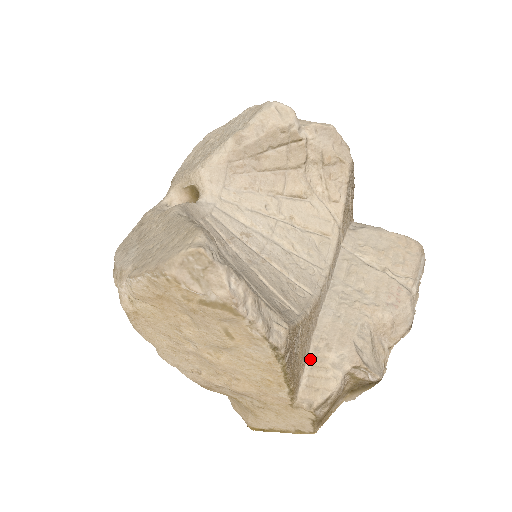
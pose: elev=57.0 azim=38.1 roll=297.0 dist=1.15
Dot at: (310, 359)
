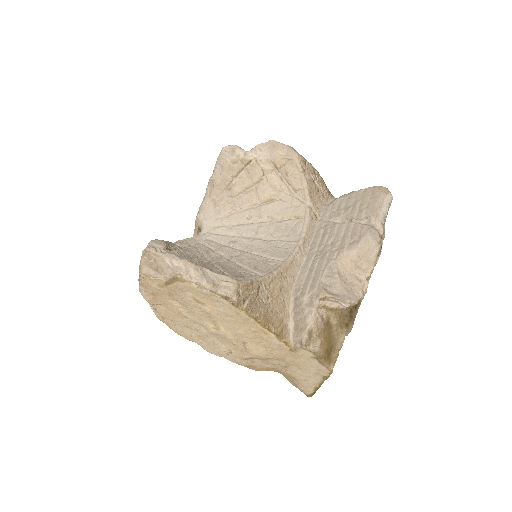
Dot at: (293, 308)
